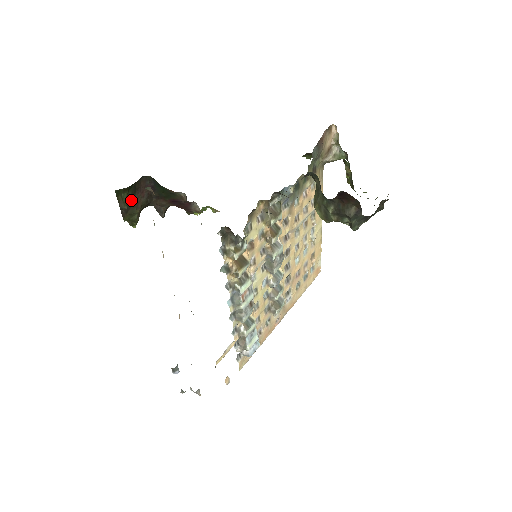
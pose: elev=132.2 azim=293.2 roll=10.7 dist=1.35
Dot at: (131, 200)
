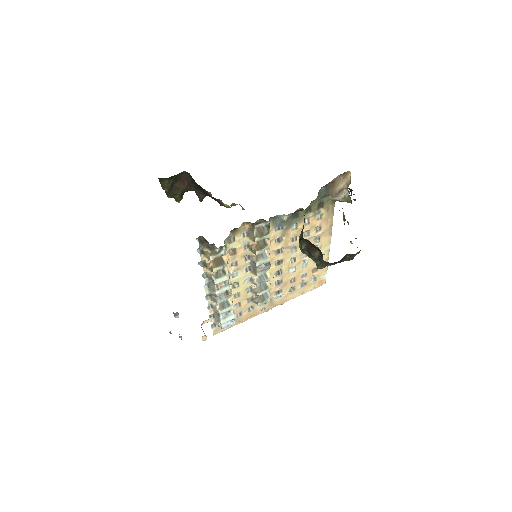
Dot at: (173, 185)
